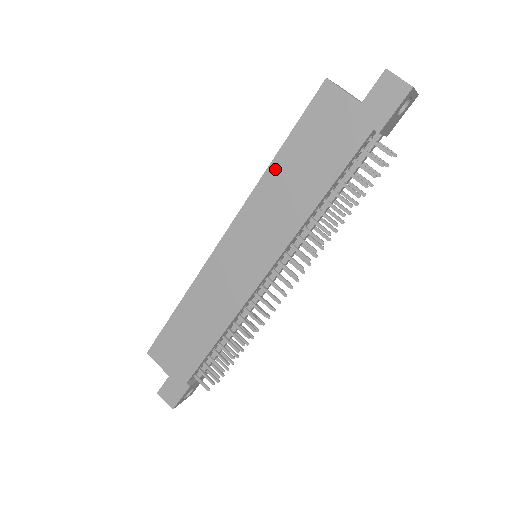
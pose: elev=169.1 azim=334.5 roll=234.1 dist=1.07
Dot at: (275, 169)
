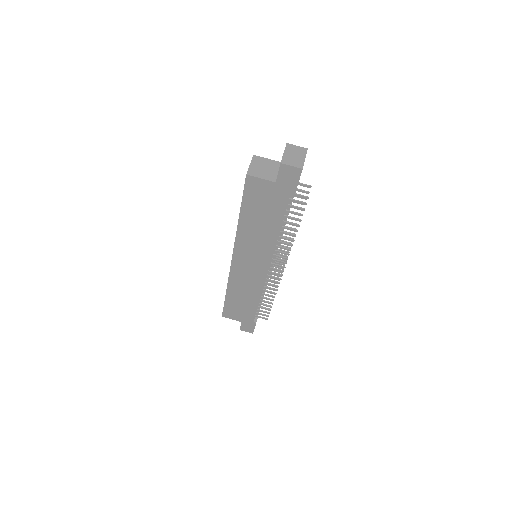
Dot at: (243, 223)
